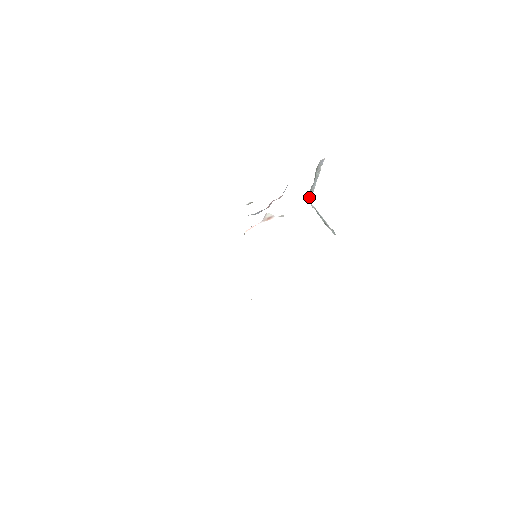
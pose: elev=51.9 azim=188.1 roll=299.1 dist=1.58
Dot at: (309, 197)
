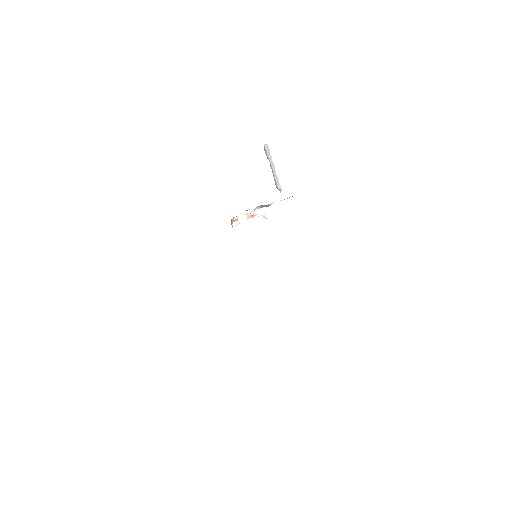
Dot at: (278, 189)
